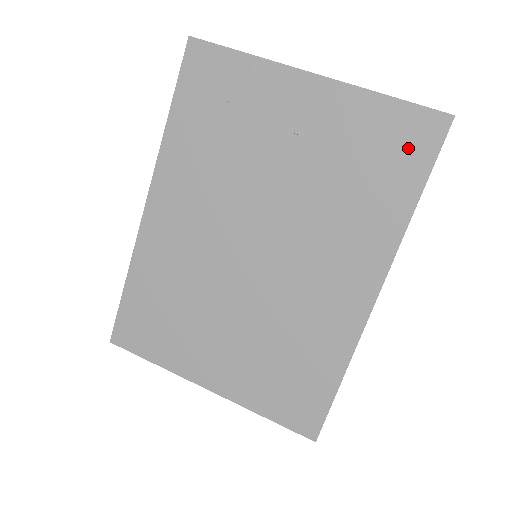
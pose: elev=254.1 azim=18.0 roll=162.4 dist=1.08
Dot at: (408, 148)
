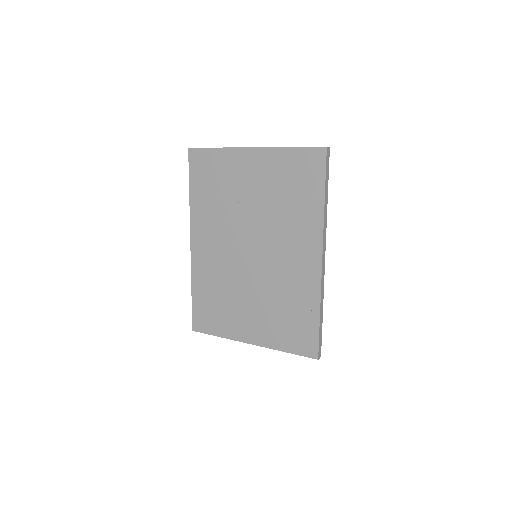
Dot at: (310, 171)
